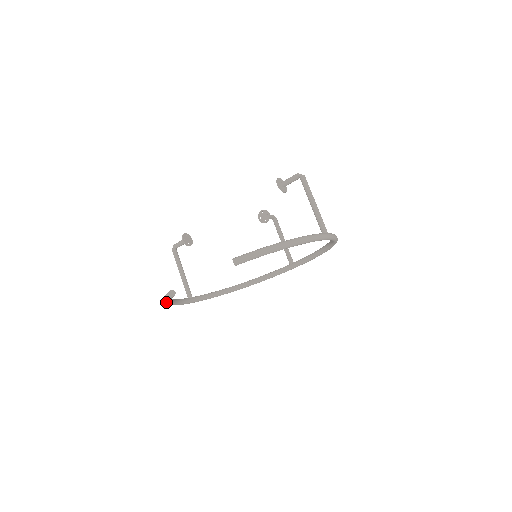
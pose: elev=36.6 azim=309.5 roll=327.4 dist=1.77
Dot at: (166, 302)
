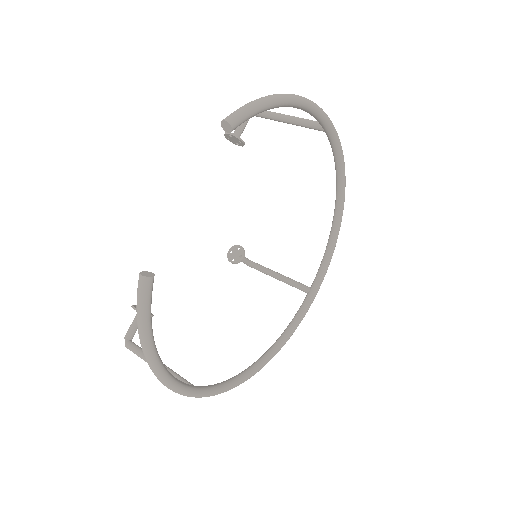
Dot at: (145, 331)
